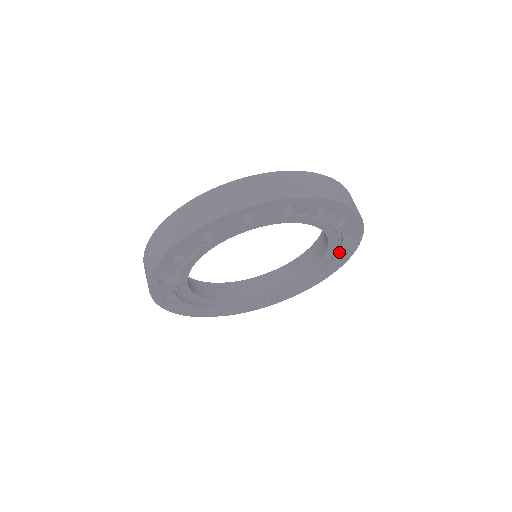
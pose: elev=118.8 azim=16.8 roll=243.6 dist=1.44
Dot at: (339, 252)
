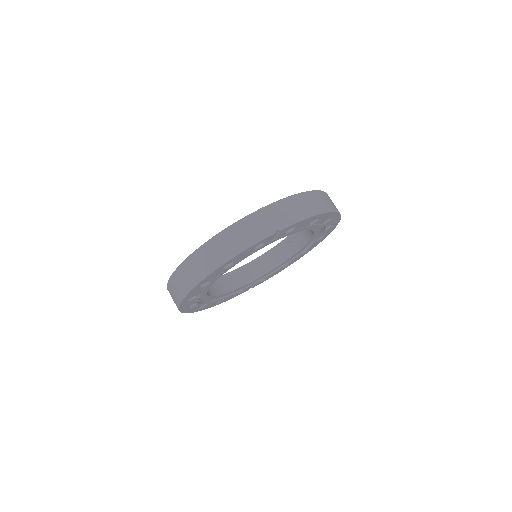
Dot at: (325, 227)
